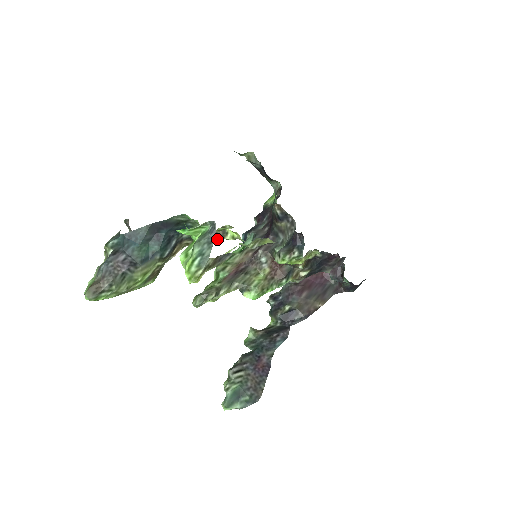
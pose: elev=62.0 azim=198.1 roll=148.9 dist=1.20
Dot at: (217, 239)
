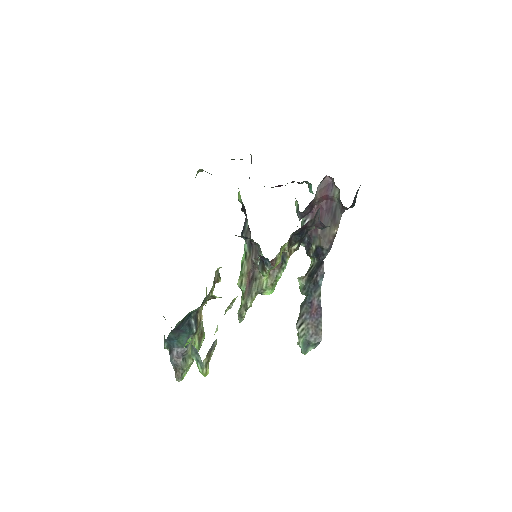
Dot at: occluded
